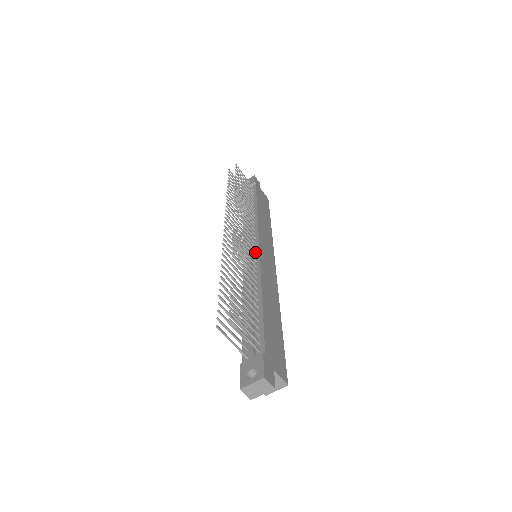
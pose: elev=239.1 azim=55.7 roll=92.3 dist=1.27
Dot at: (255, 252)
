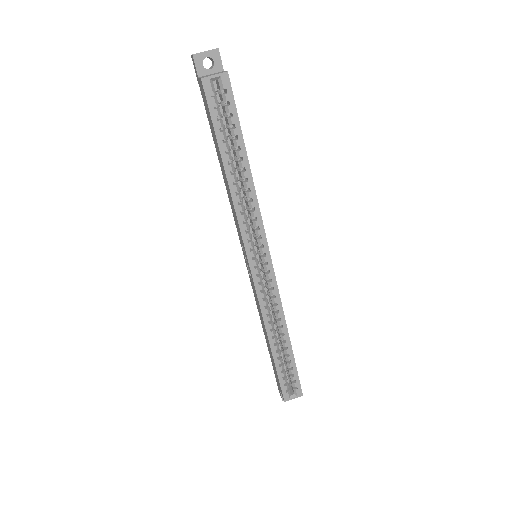
Dot at: occluded
